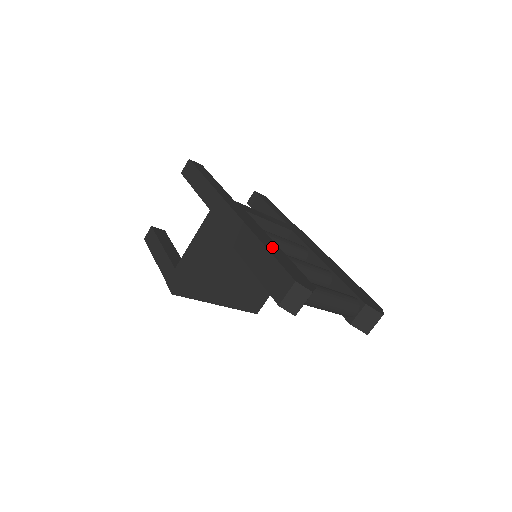
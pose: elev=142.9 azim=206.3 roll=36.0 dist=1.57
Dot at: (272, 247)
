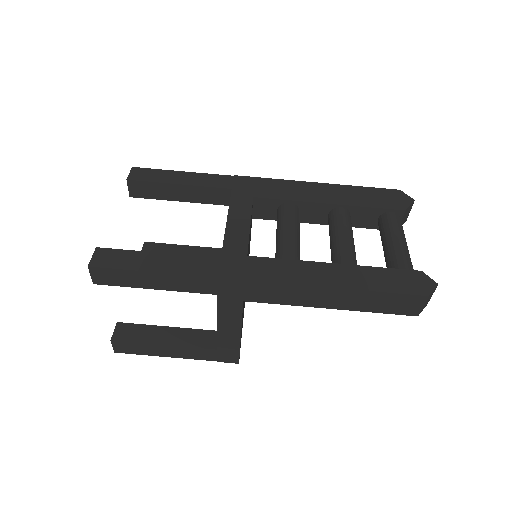
Dot at: (351, 278)
